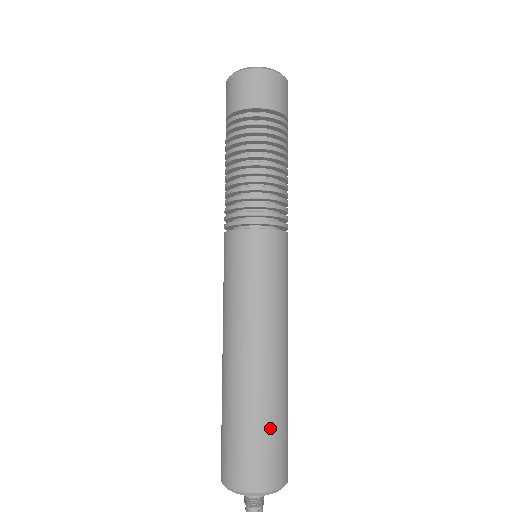
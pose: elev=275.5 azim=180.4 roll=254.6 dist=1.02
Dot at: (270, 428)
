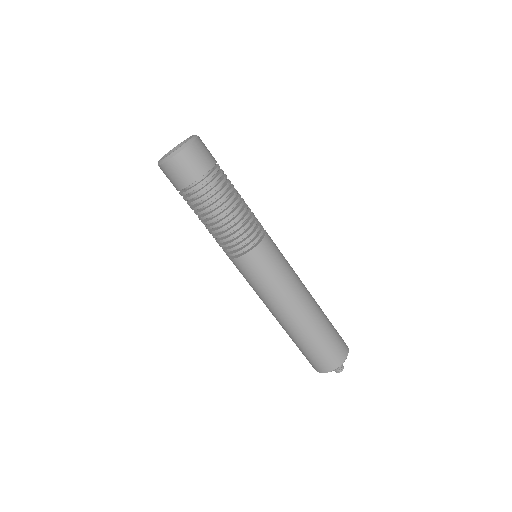
Dot at: (331, 326)
